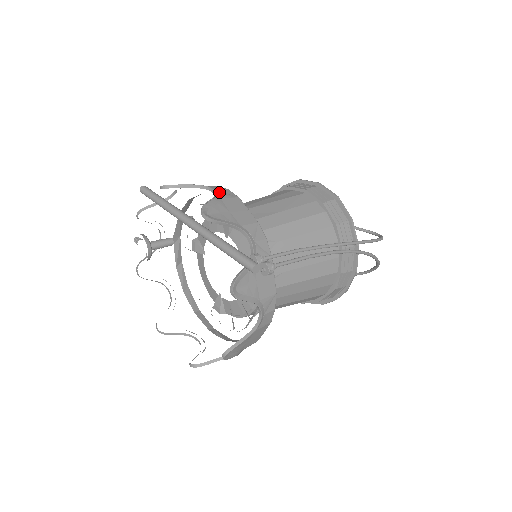
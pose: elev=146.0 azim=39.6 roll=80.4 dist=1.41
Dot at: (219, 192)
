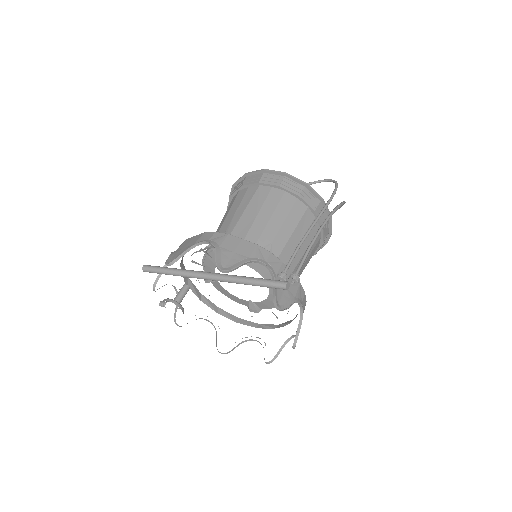
Dot at: (213, 241)
